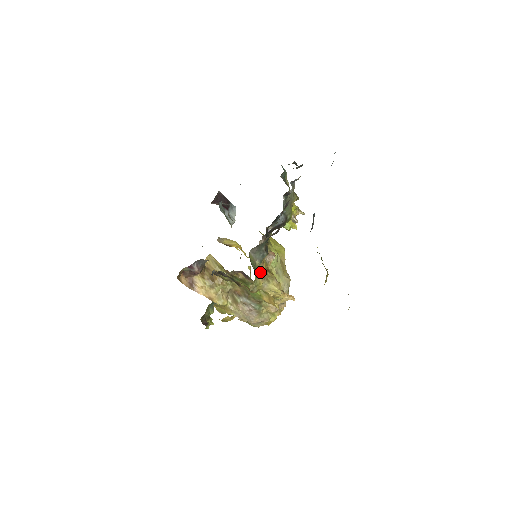
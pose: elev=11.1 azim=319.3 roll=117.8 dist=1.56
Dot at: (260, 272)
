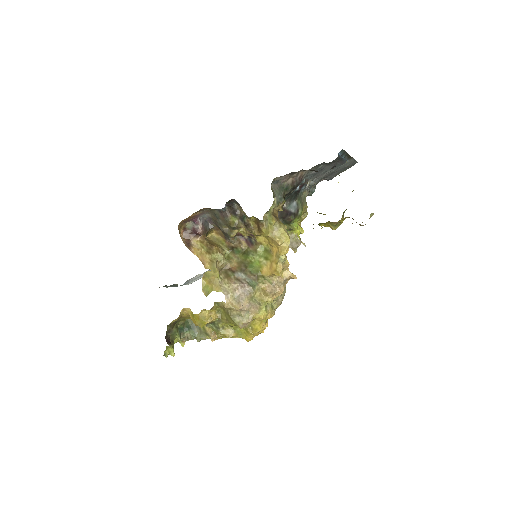
Dot at: (274, 214)
